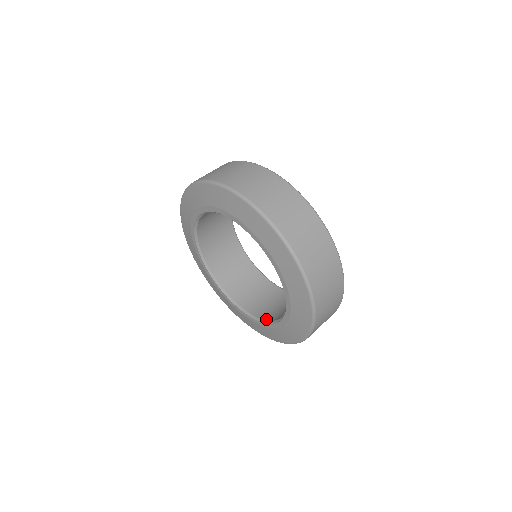
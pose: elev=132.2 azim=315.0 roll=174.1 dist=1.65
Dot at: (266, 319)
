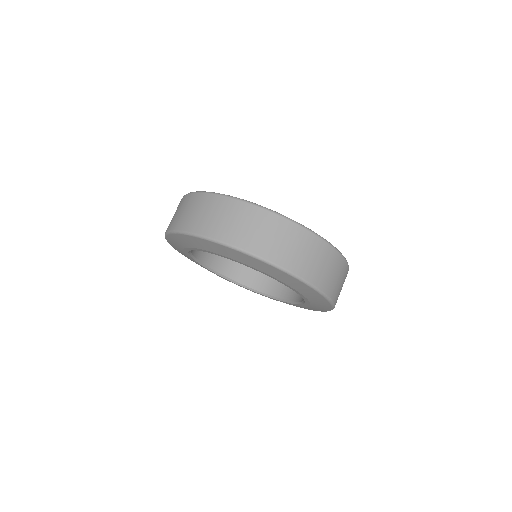
Dot at: (302, 300)
